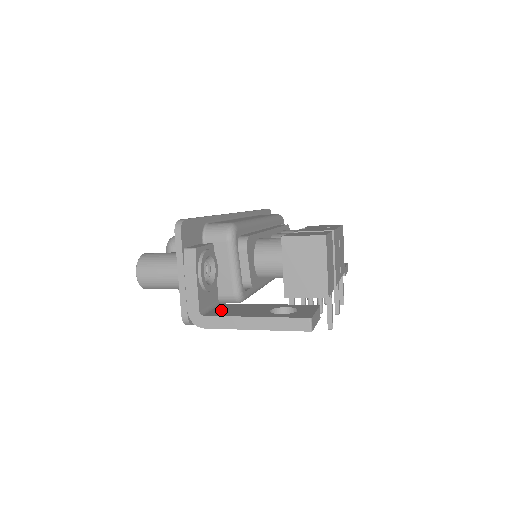
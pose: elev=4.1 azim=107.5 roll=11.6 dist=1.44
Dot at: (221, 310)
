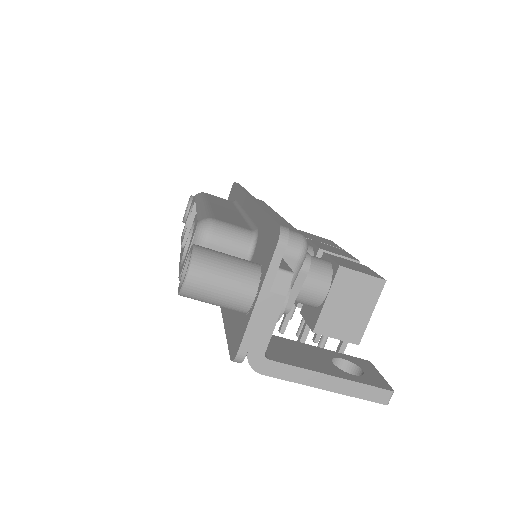
Dot at: (276, 349)
